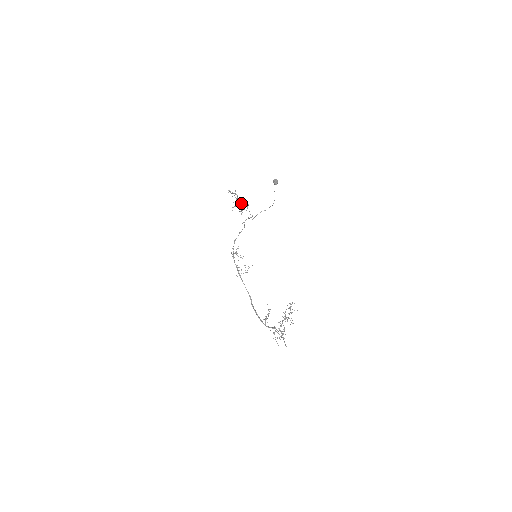
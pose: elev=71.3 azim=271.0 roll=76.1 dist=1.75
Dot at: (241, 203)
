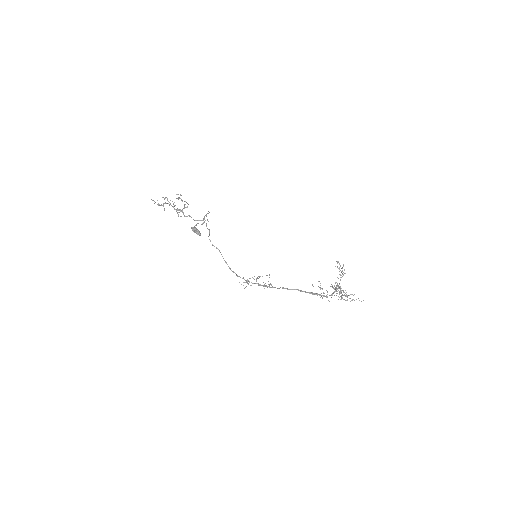
Dot at: (178, 210)
